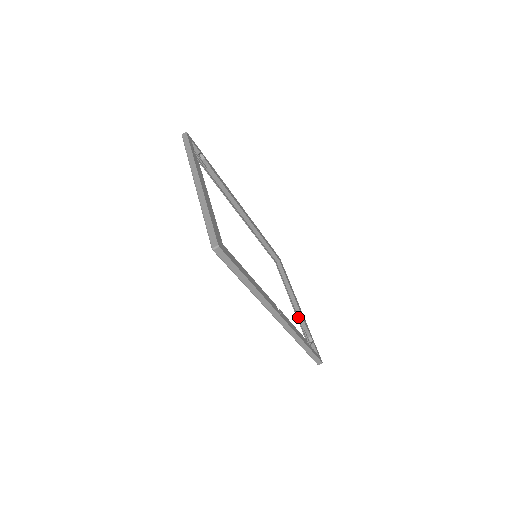
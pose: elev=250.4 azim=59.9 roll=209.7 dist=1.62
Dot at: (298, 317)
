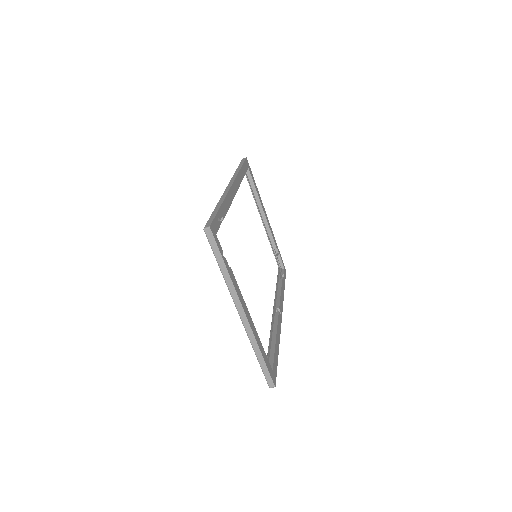
Dot at: (268, 236)
